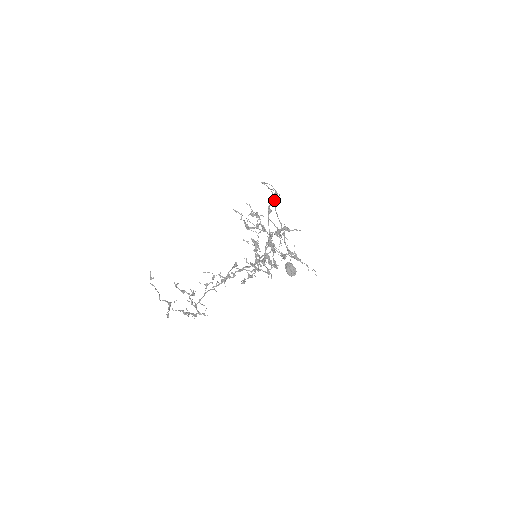
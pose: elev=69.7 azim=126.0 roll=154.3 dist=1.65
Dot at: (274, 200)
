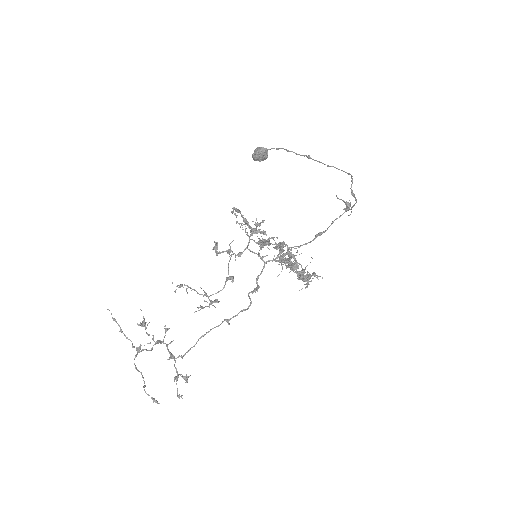
Dot at: occluded
